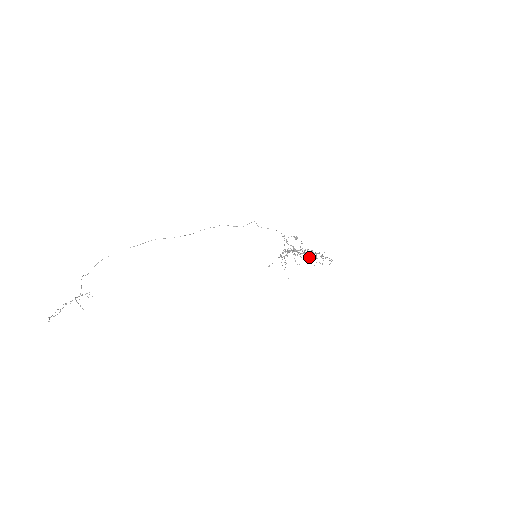
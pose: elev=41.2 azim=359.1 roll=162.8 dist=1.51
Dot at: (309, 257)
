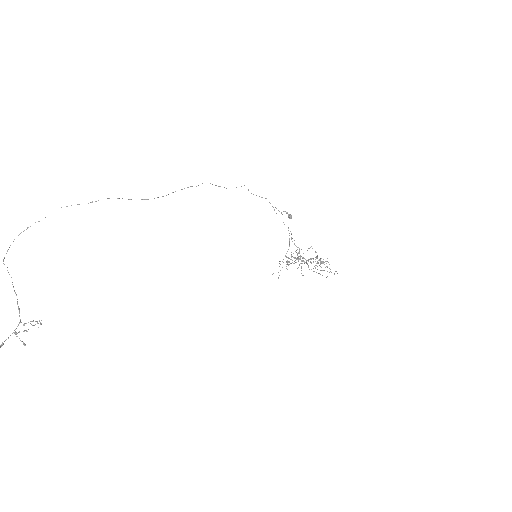
Dot at: (315, 267)
